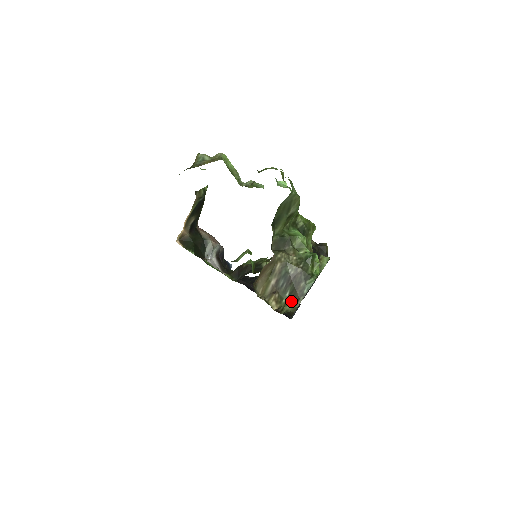
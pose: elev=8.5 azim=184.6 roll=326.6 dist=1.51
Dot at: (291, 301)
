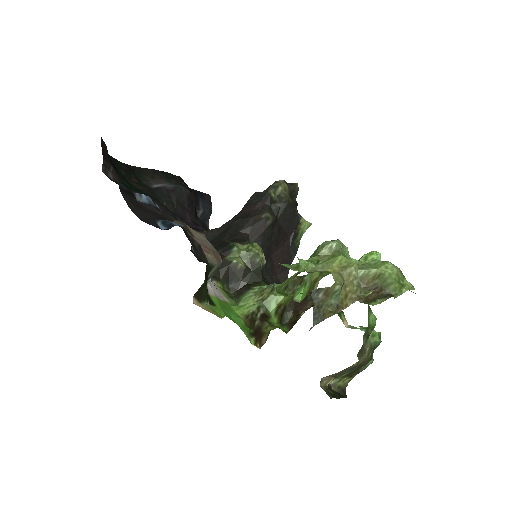
Dot at: (345, 378)
